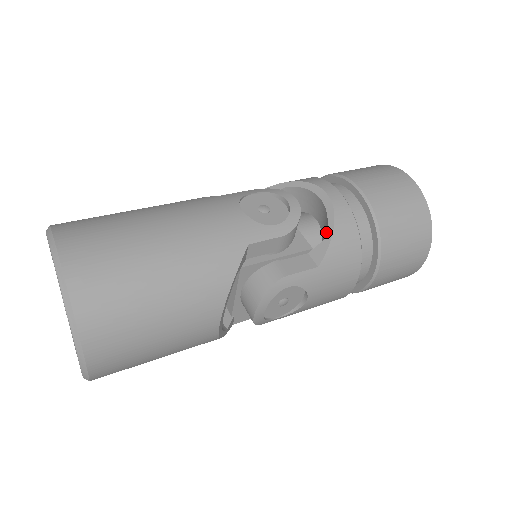
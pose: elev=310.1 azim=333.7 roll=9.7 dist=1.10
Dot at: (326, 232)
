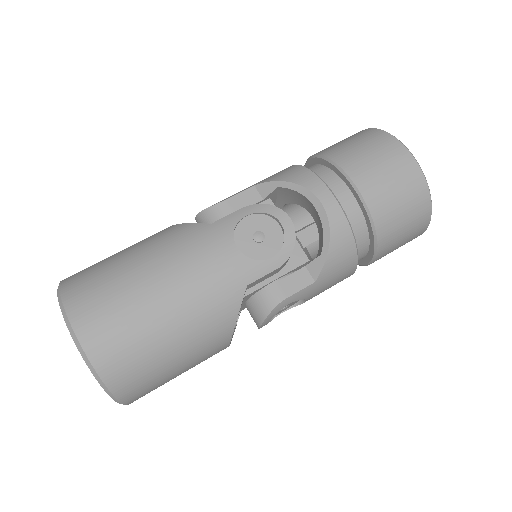
Dot at: (322, 245)
